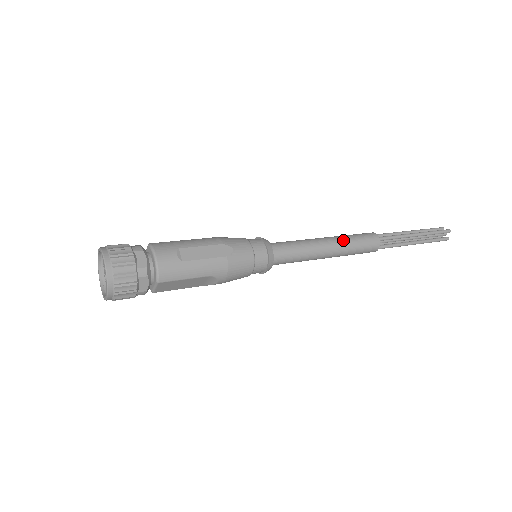
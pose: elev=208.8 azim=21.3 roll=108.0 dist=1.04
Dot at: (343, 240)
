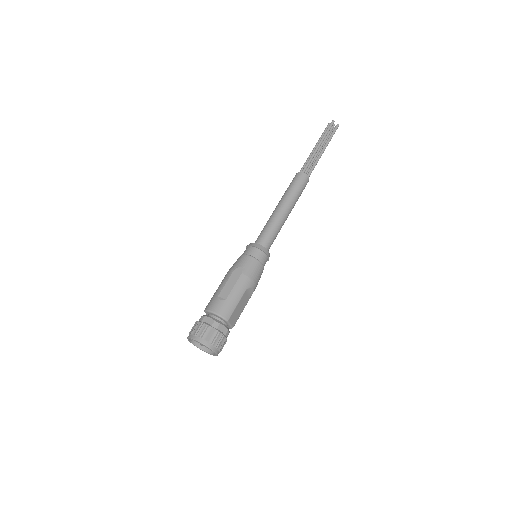
Dot at: (286, 197)
